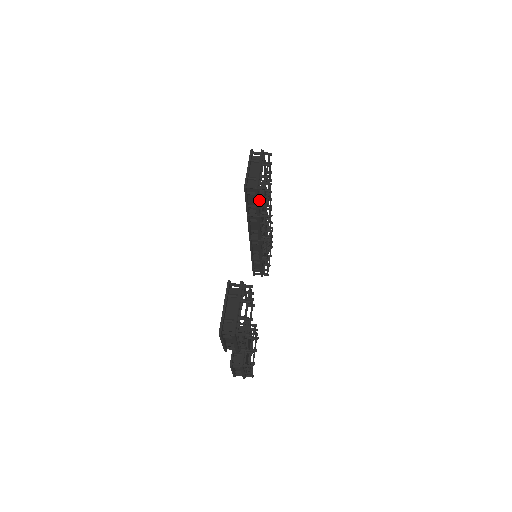
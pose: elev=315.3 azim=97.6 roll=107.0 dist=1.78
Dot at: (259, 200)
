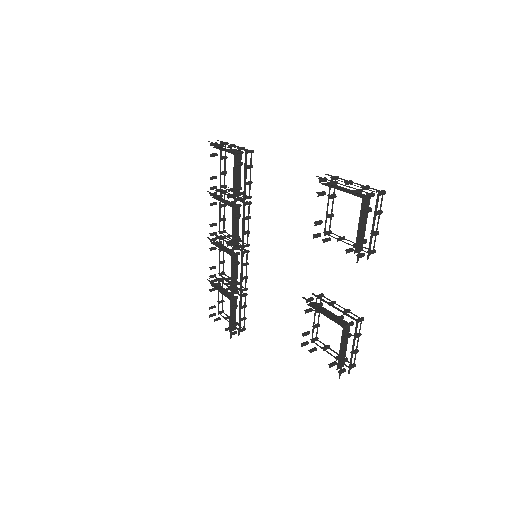
Dot at: (245, 174)
